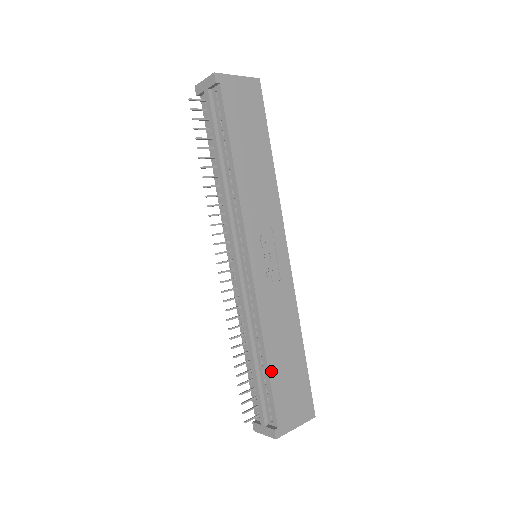
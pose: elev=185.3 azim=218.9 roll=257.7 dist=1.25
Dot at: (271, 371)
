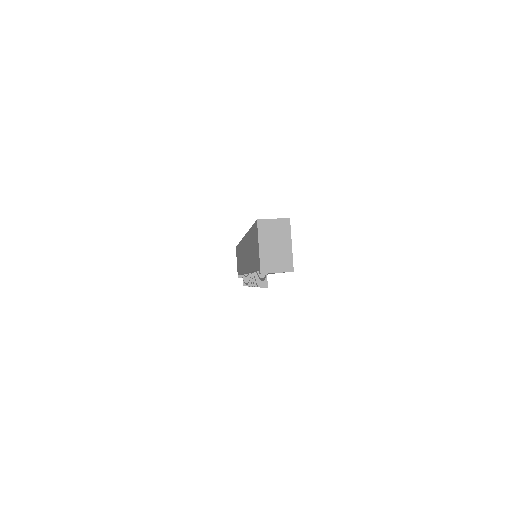
Dot at: occluded
